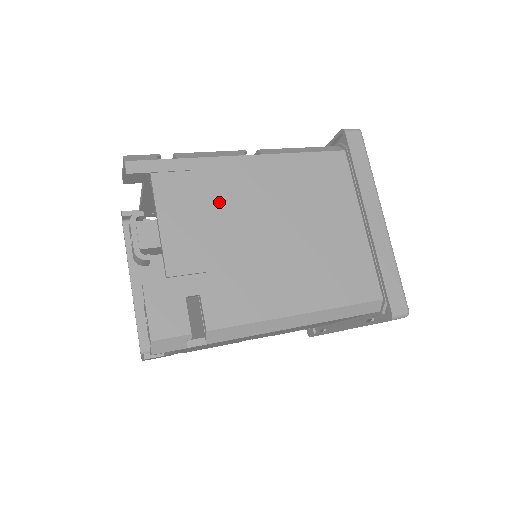
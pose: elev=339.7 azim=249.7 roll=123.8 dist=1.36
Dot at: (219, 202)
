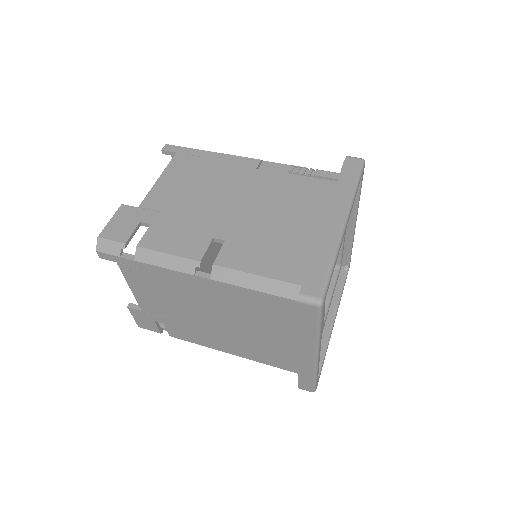
Dot at: (172, 293)
